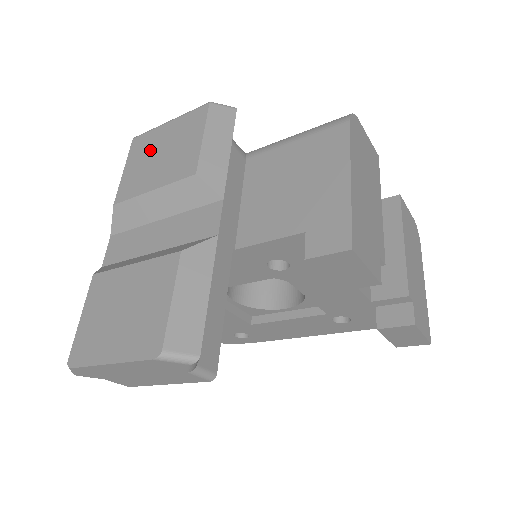
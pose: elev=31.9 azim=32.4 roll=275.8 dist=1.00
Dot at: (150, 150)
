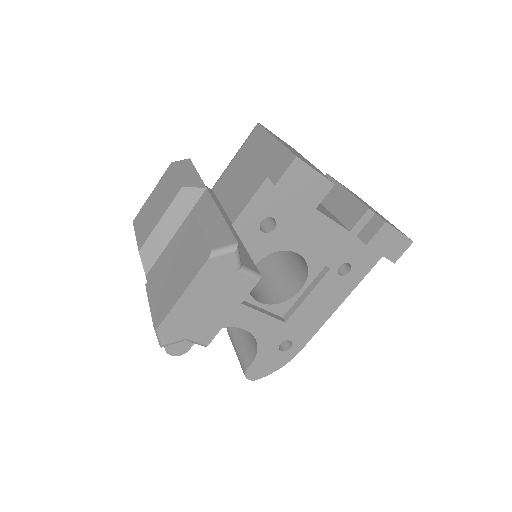
Dot at: (147, 212)
